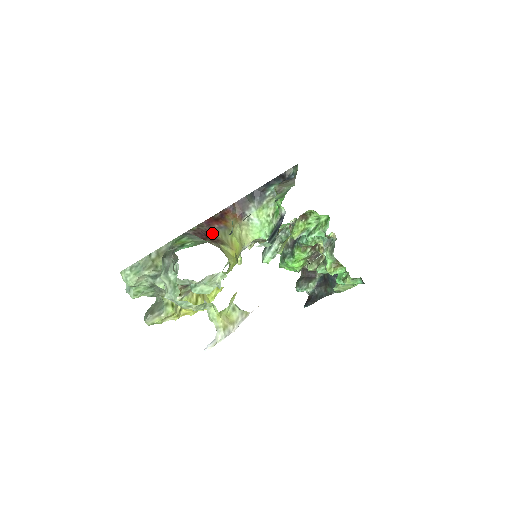
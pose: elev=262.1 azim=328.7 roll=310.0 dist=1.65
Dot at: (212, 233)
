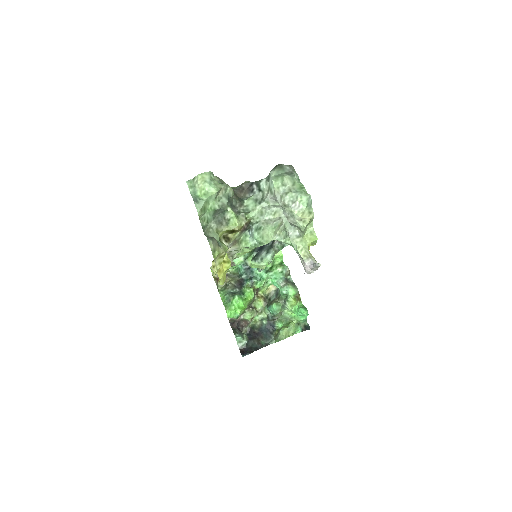
Dot at: occluded
